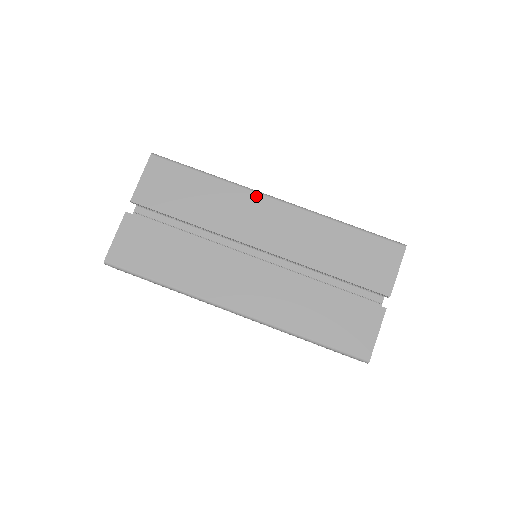
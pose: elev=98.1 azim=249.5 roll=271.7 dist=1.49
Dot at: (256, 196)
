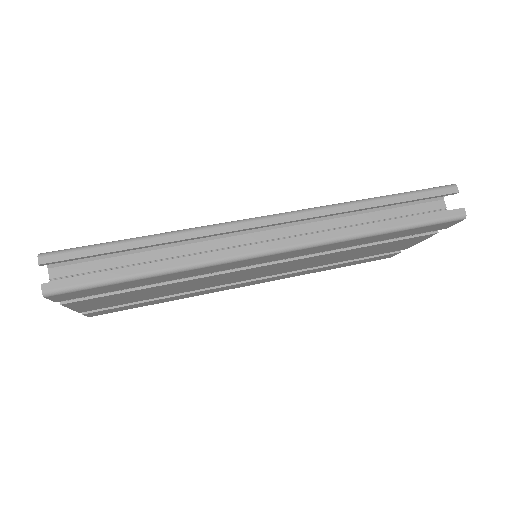
Dot at: occluded
